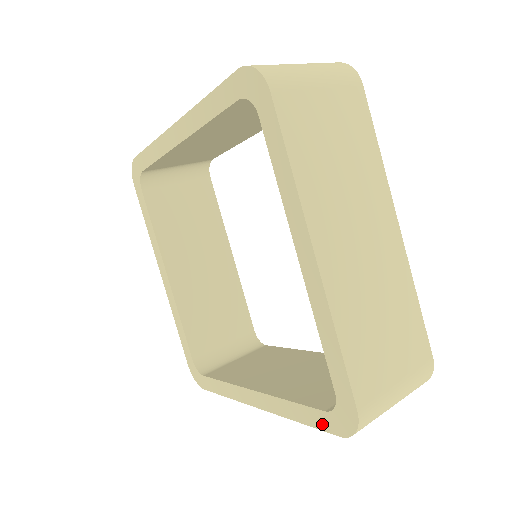
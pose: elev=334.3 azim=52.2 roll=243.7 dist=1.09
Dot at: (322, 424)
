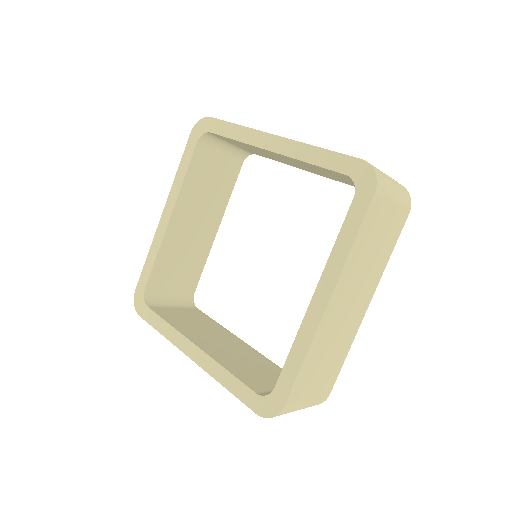
Dot at: (247, 399)
